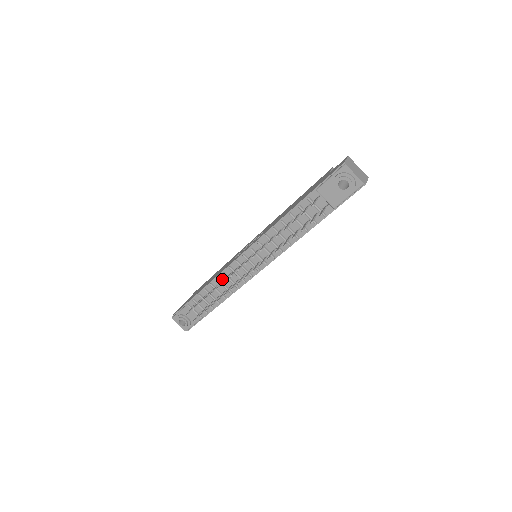
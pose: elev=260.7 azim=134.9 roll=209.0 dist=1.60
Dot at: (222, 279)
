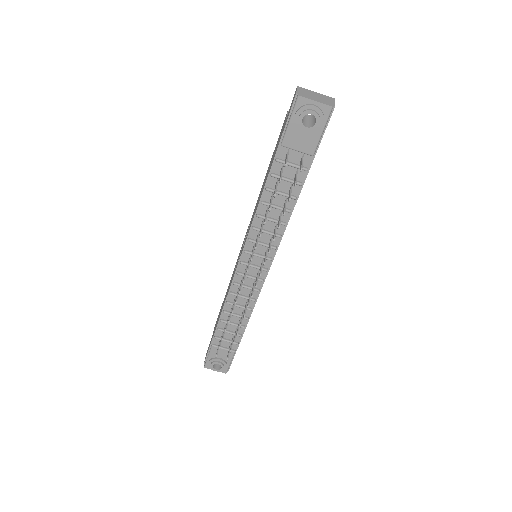
Dot at: (233, 300)
